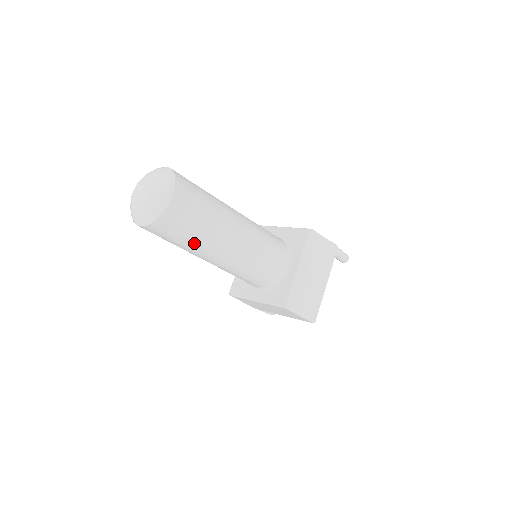
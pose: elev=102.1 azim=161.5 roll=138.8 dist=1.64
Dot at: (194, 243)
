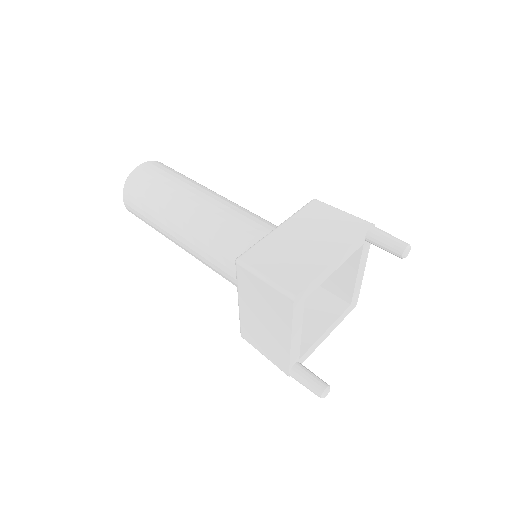
Dot at: (156, 206)
